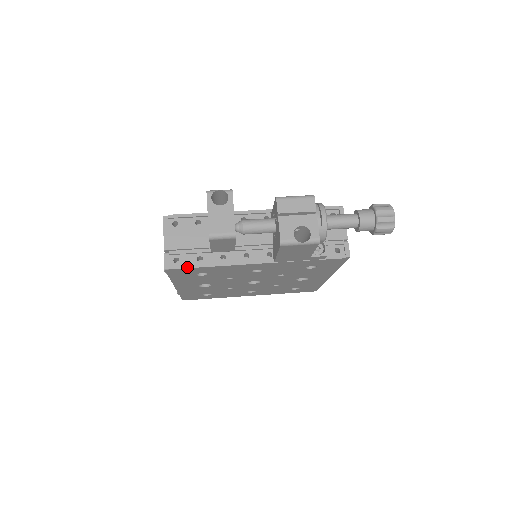
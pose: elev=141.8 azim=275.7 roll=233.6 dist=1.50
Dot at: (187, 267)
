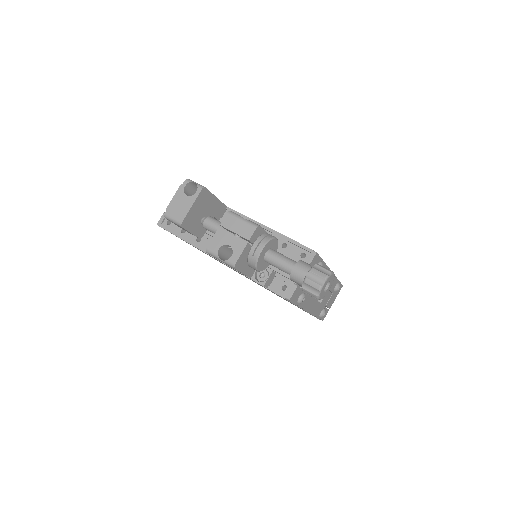
Dot at: (171, 232)
